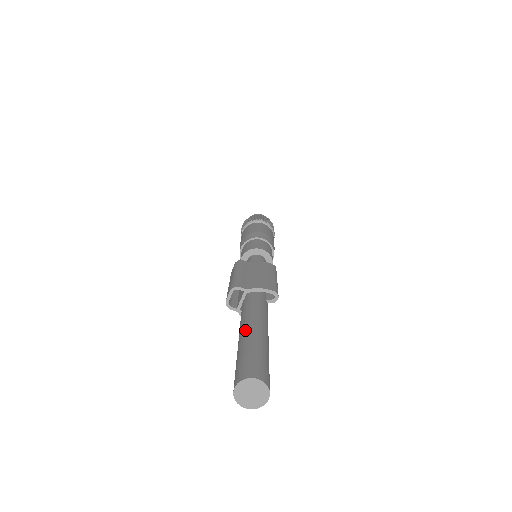
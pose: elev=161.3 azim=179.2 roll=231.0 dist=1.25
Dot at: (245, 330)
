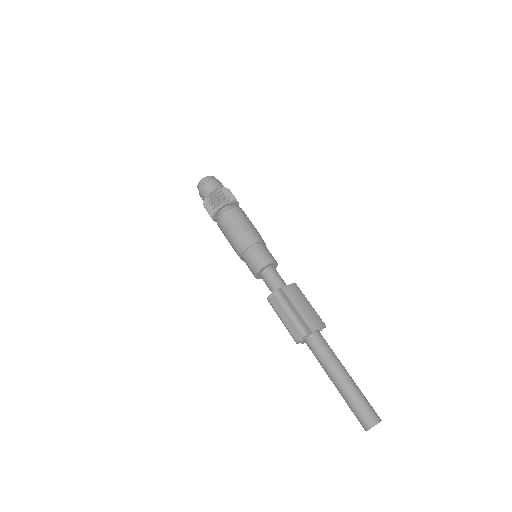
Dot at: (341, 378)
